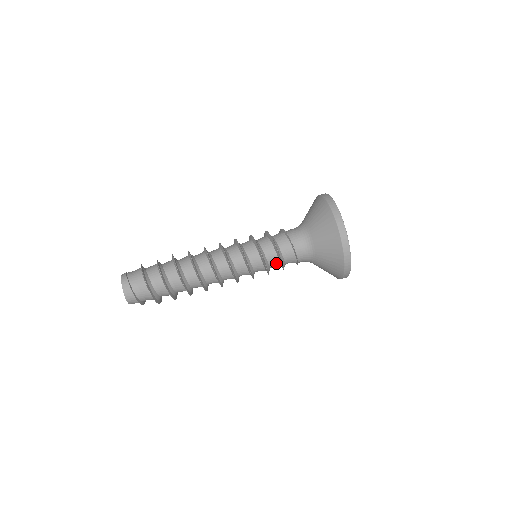
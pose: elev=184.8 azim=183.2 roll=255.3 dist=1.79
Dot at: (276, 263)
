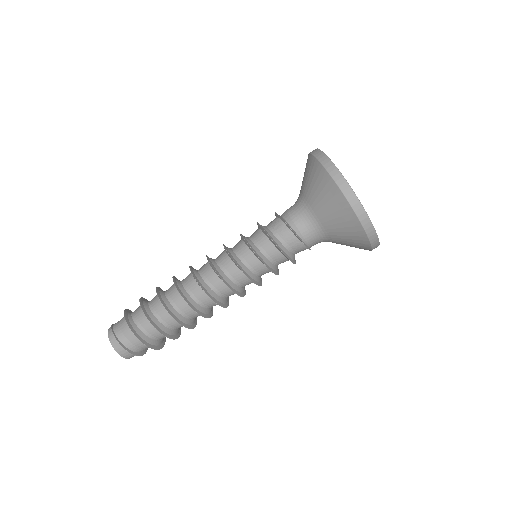
Dot at: (283, 261)
